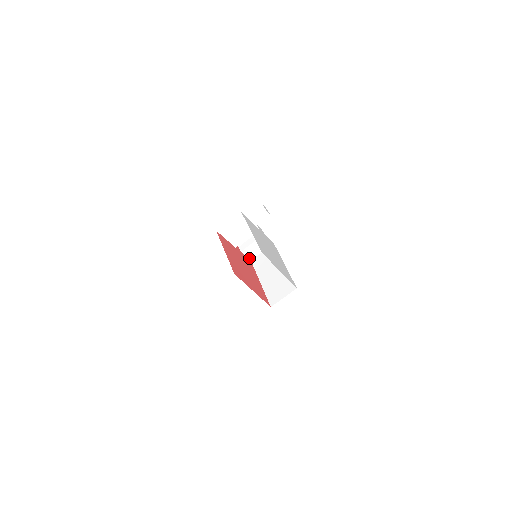
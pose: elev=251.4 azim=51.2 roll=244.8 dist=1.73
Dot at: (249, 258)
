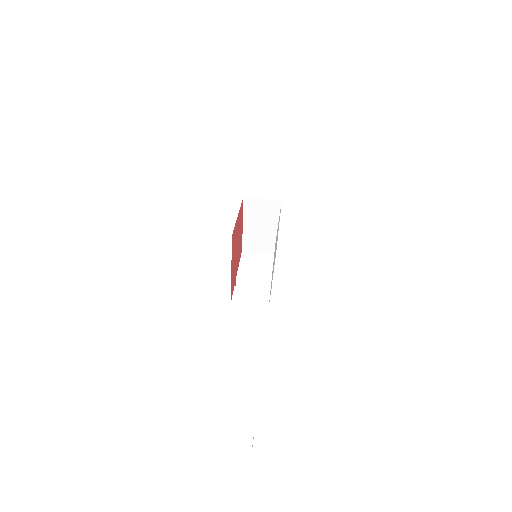
Dot at: (232, 300)
